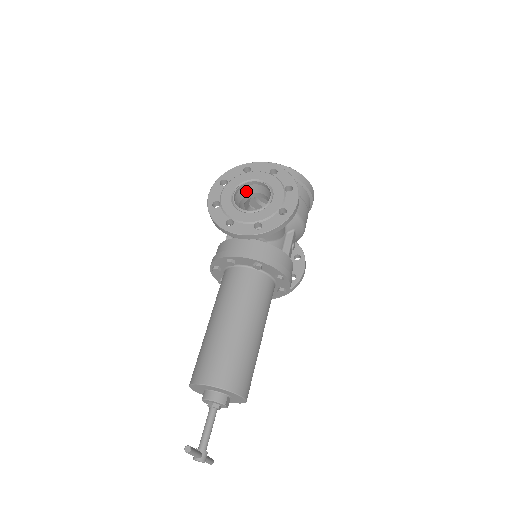
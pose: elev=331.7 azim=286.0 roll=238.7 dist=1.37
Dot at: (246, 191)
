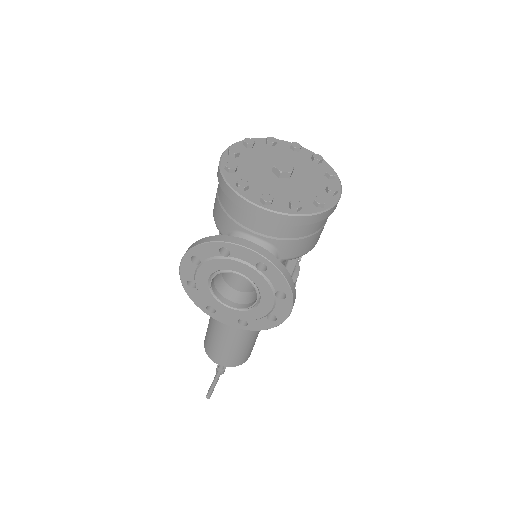
Dot at: occluded
